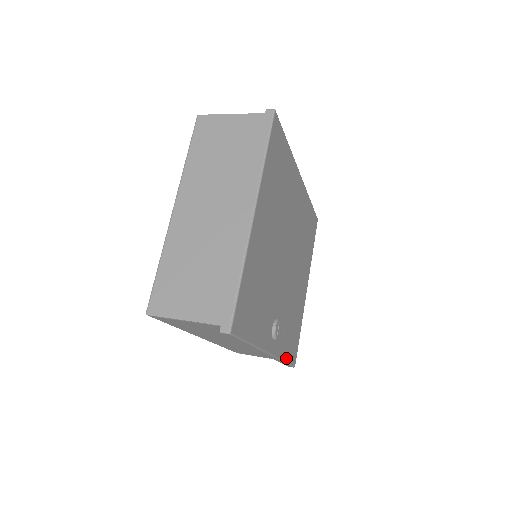
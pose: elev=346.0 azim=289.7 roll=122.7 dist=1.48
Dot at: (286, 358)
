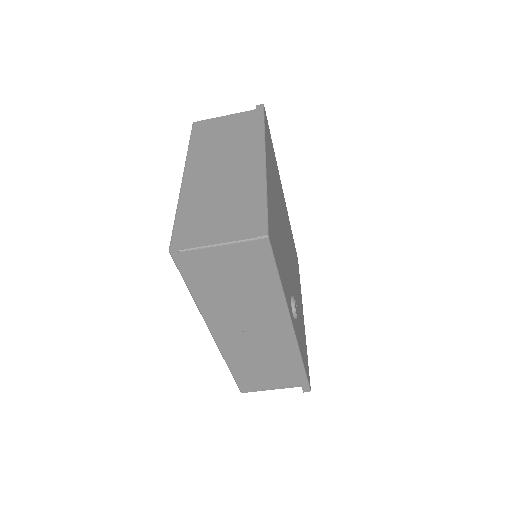
Dot at: (304, 363)
